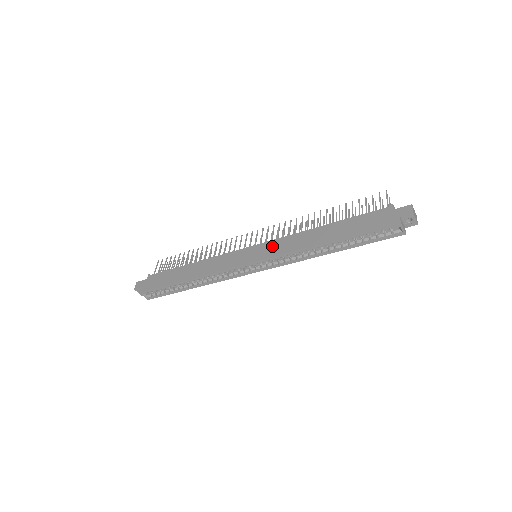
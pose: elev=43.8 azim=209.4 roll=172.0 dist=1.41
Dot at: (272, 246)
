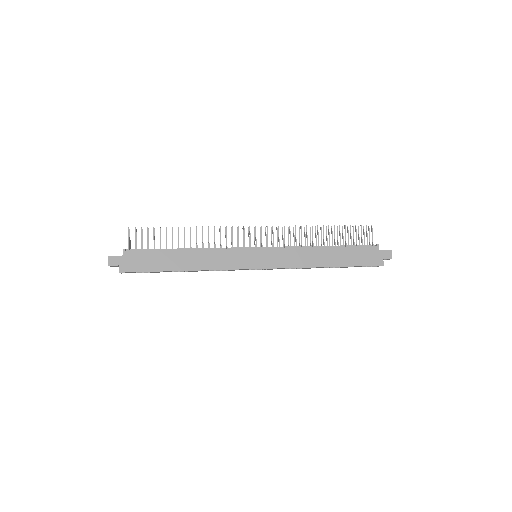
Dot at: (278, 256)
